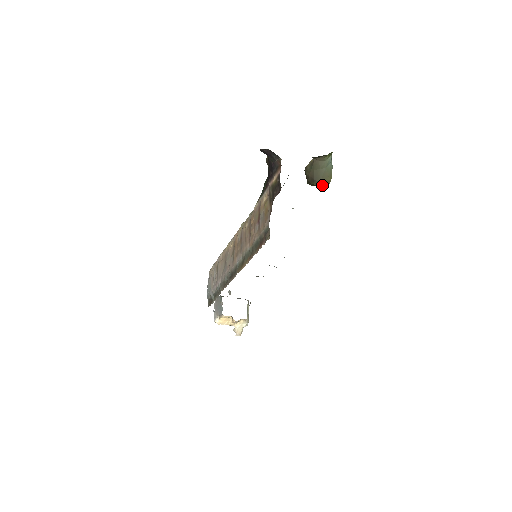
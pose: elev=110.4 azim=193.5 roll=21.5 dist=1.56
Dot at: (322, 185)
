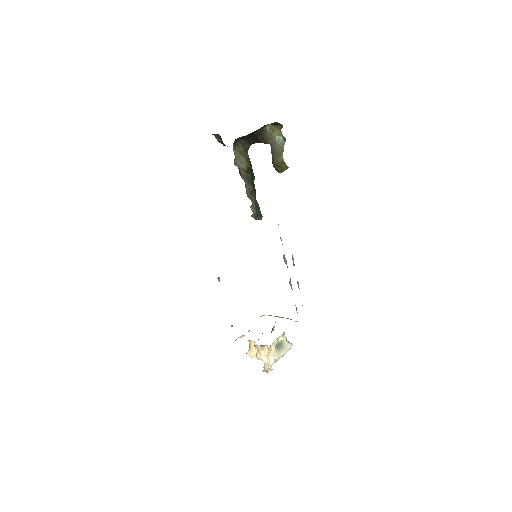
Dot at: (278, 162)
